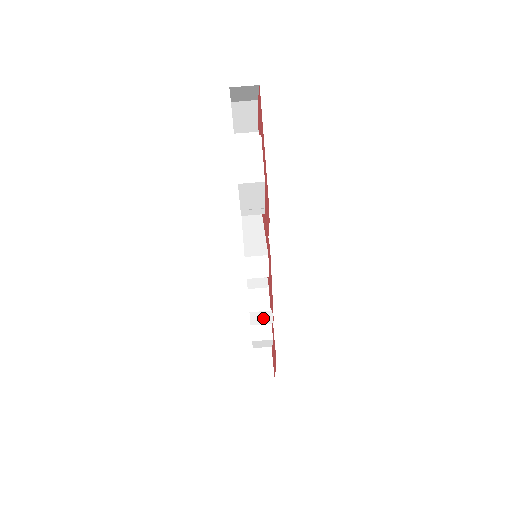
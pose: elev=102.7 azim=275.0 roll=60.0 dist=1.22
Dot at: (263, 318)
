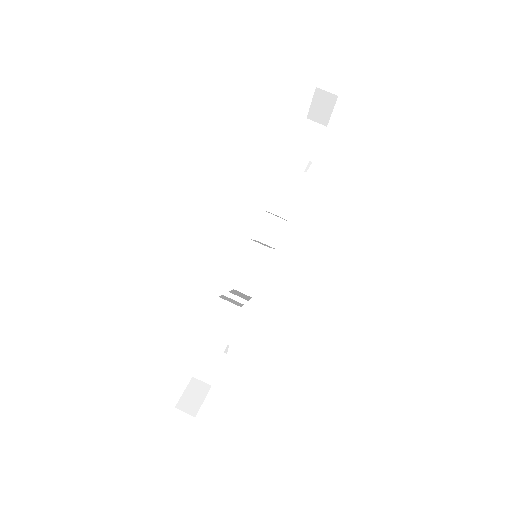
Dot at: (233, 301)
